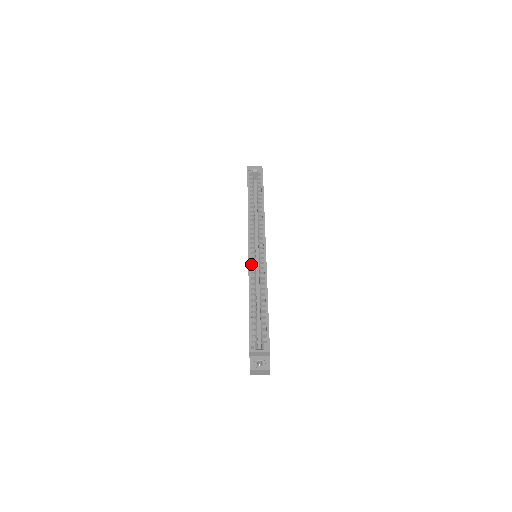
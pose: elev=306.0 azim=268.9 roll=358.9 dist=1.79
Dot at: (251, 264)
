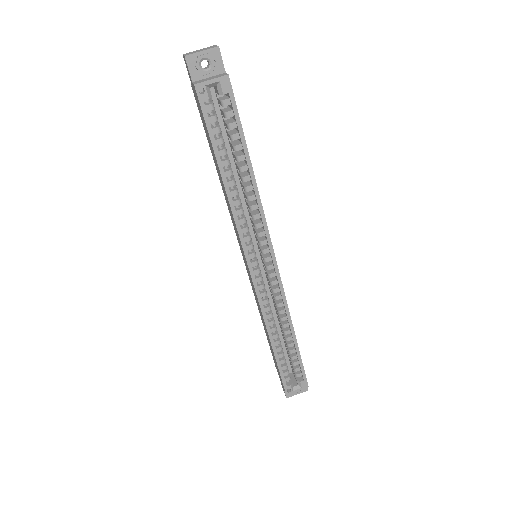
Dot at: (260, 294)
